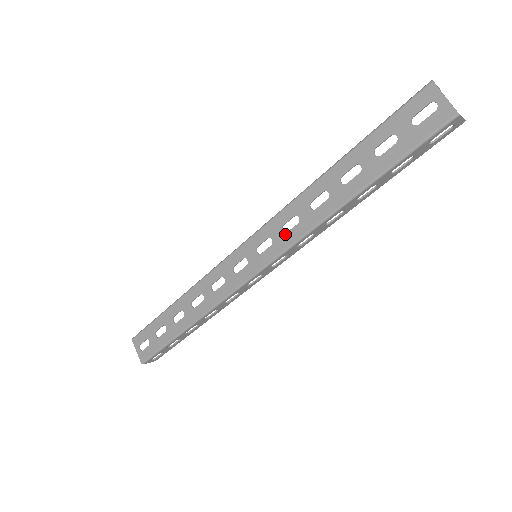
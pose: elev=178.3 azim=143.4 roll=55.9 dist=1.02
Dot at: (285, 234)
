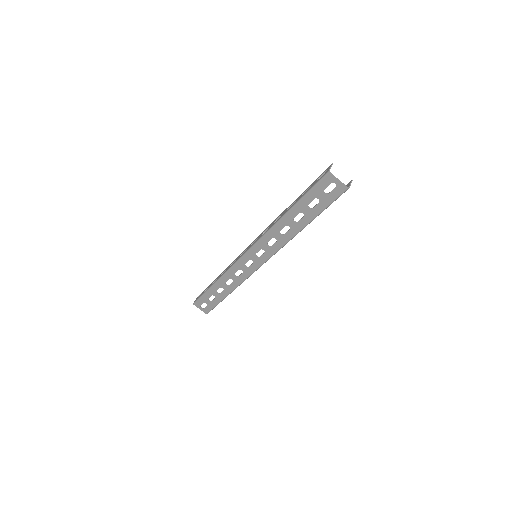
Dot at: (271, 247)
